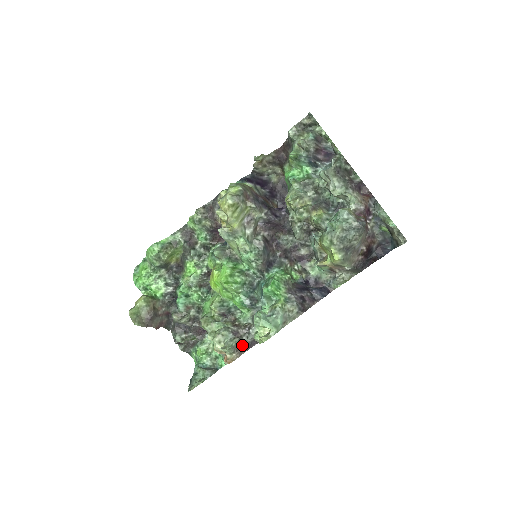
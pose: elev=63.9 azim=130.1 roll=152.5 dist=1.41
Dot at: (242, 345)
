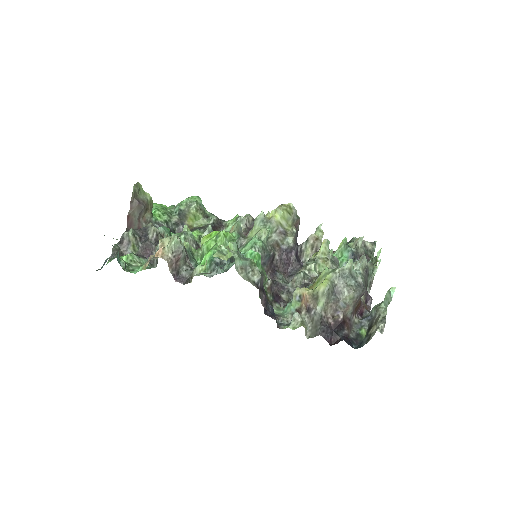
Dot at: (178, 265)
